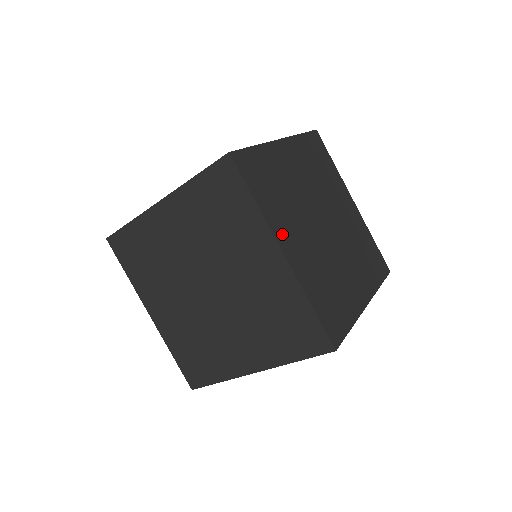
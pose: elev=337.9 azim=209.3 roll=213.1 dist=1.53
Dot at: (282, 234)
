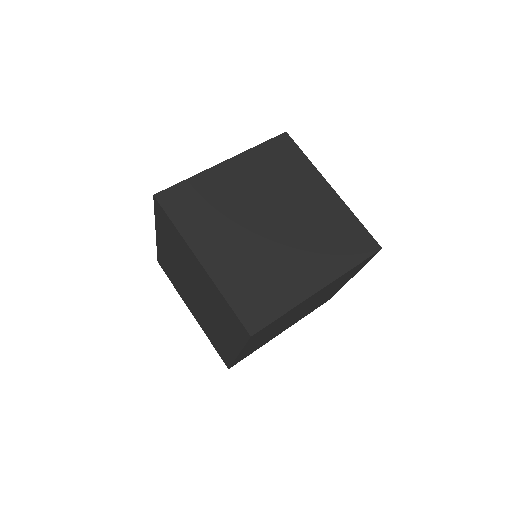
Dot at: (248, 347)
